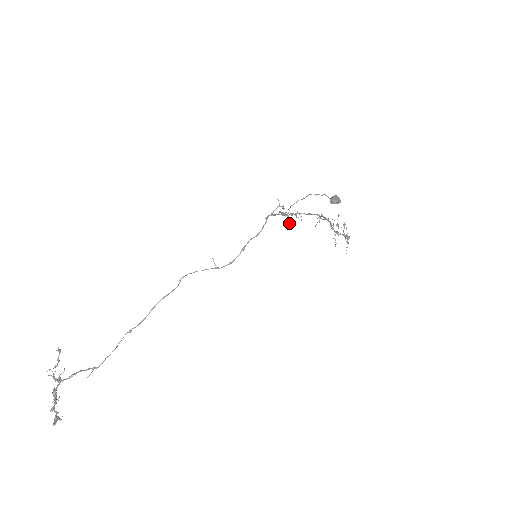
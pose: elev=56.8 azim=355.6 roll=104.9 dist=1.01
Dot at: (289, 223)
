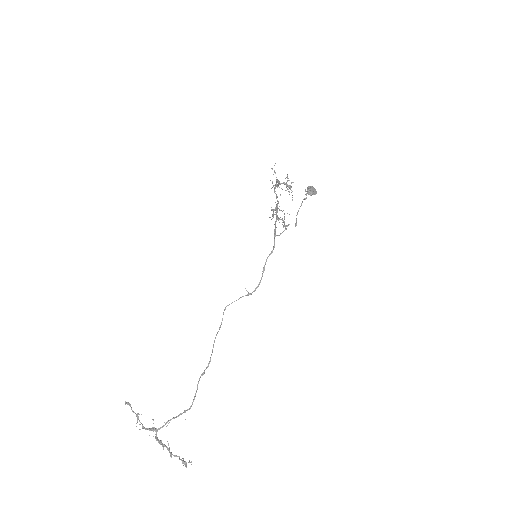
Dot at: occluded
